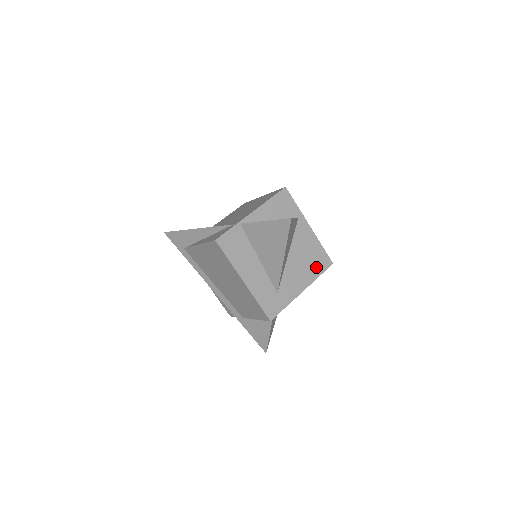
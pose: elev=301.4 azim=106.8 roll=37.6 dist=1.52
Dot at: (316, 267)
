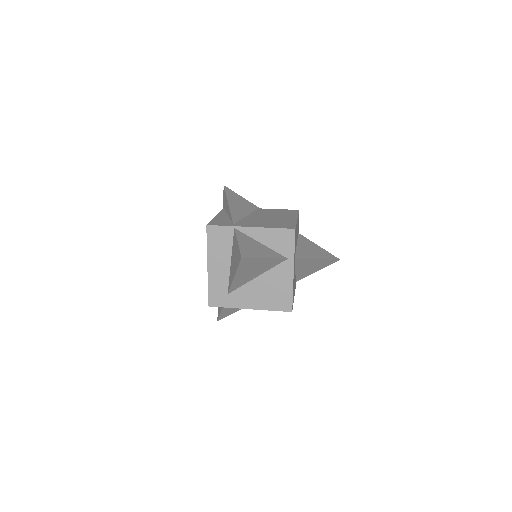
Dot at: (275, 303)
